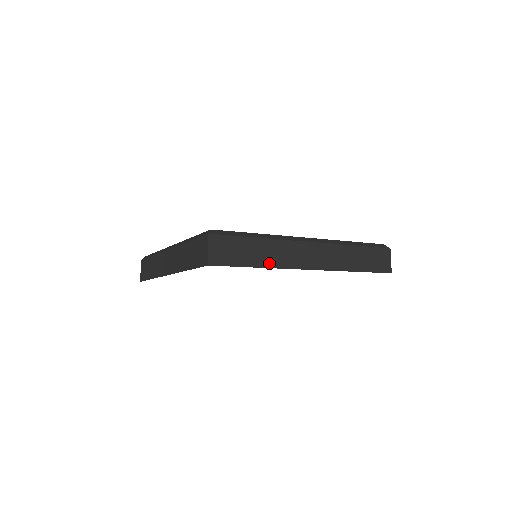
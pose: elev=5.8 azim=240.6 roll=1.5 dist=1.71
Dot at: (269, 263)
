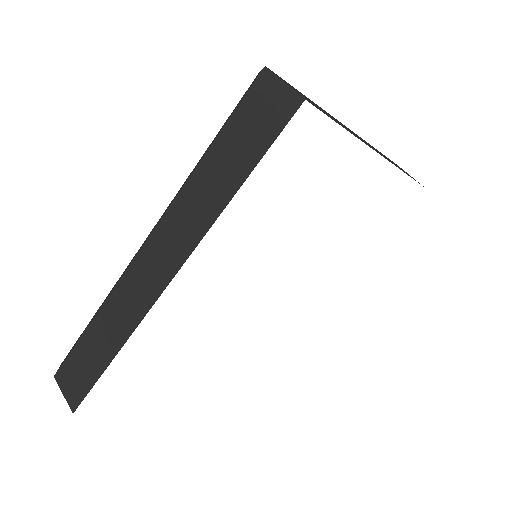
Dot at: occluded
